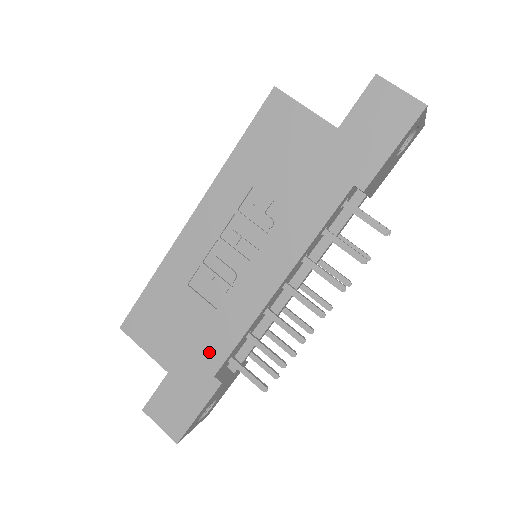
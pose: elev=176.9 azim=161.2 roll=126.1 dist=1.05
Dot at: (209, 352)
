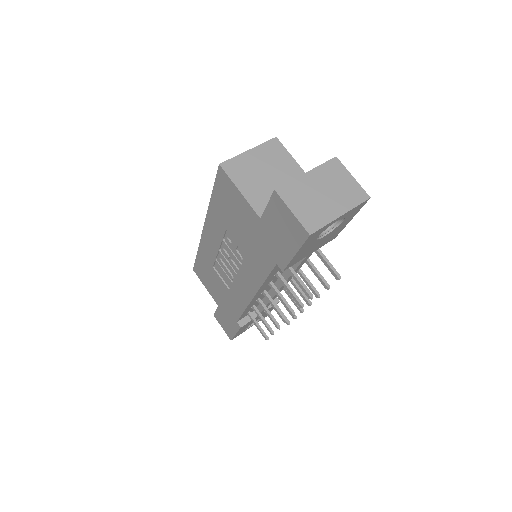
Dot at: (231, 309)
